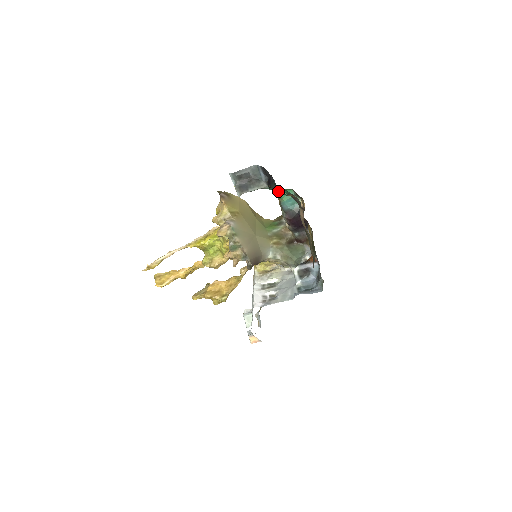
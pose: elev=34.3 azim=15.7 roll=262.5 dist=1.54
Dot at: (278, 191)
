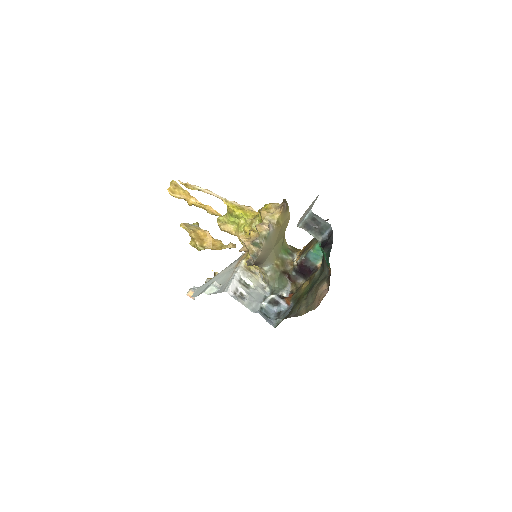
Dot at: (325, 256)
